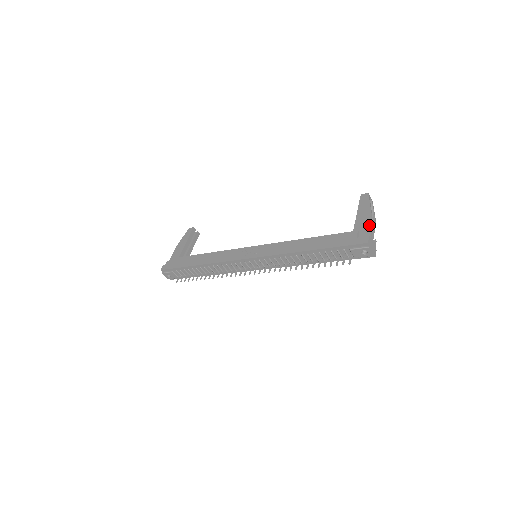
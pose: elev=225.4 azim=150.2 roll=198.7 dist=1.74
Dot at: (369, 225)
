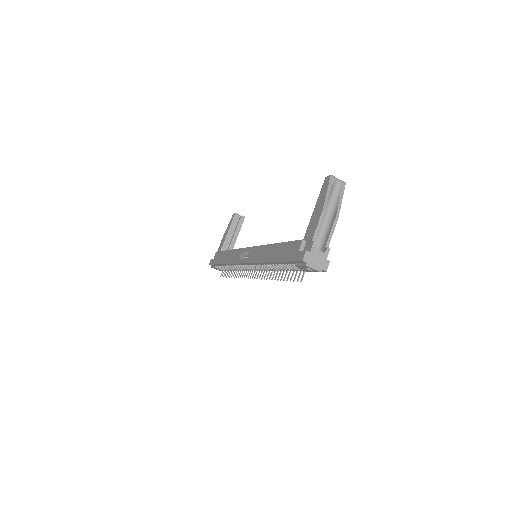
Dot at: (316, 230)
